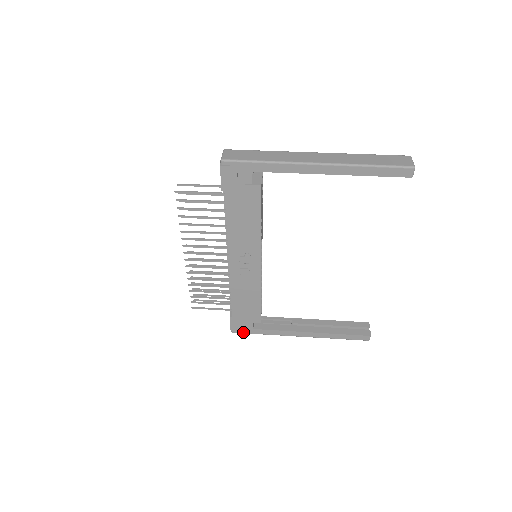
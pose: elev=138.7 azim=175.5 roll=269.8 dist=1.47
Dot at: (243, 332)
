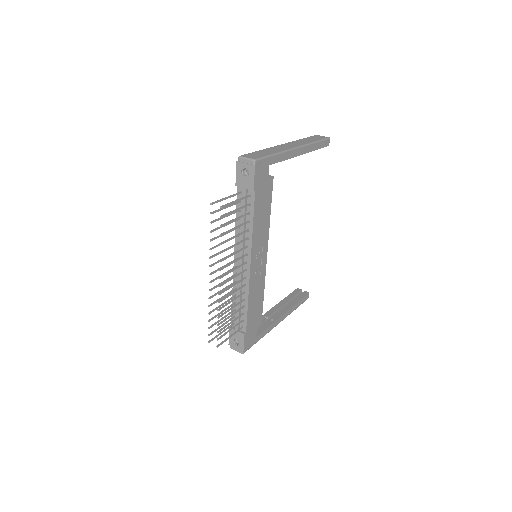
Dot at: (250, 347)
